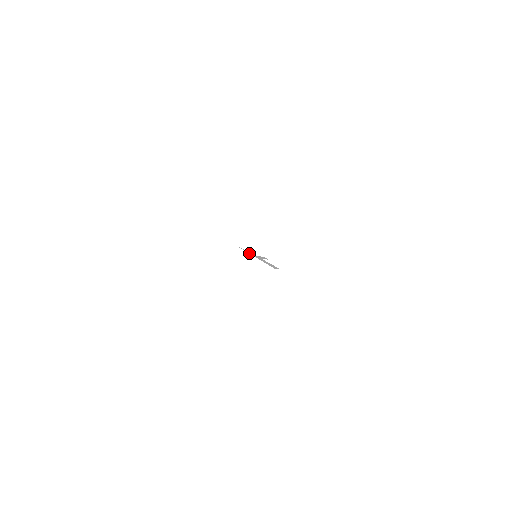
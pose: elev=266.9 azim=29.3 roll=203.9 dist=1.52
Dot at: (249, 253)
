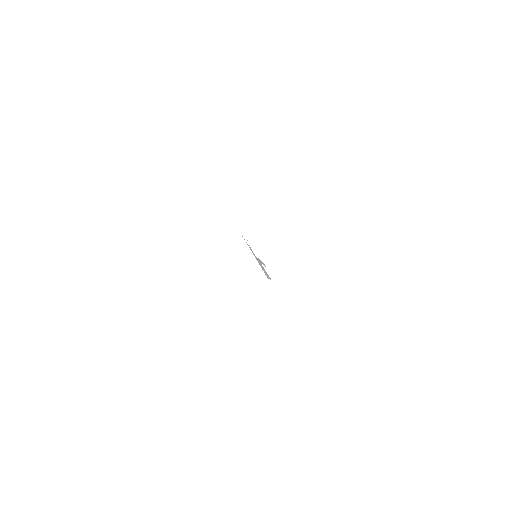
Dot at: occluded
